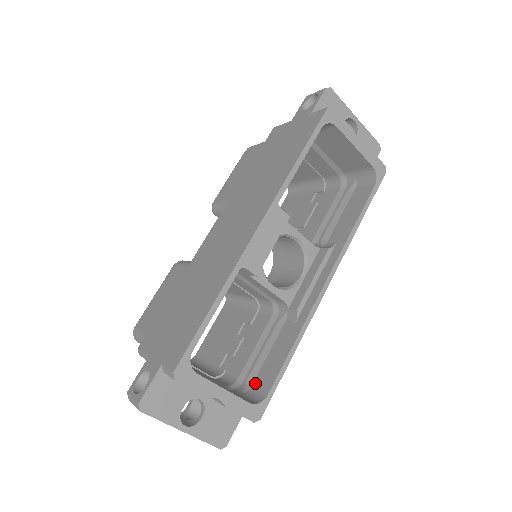
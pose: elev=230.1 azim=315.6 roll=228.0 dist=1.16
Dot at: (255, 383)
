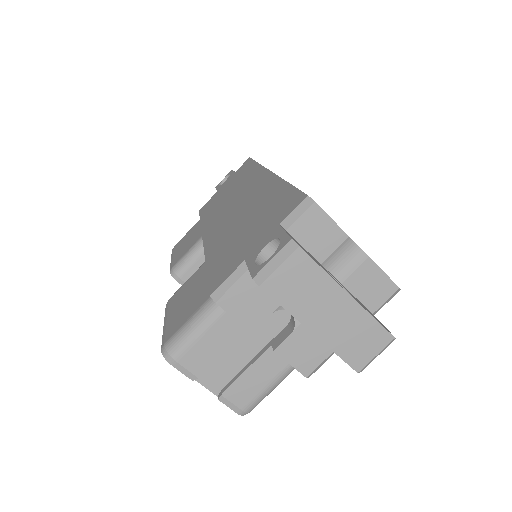
Dot at: occluded
